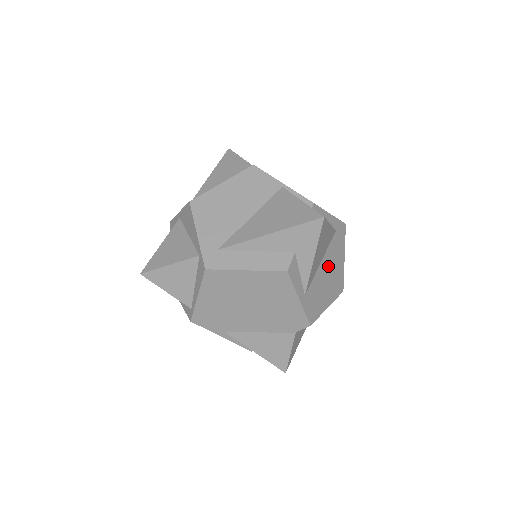
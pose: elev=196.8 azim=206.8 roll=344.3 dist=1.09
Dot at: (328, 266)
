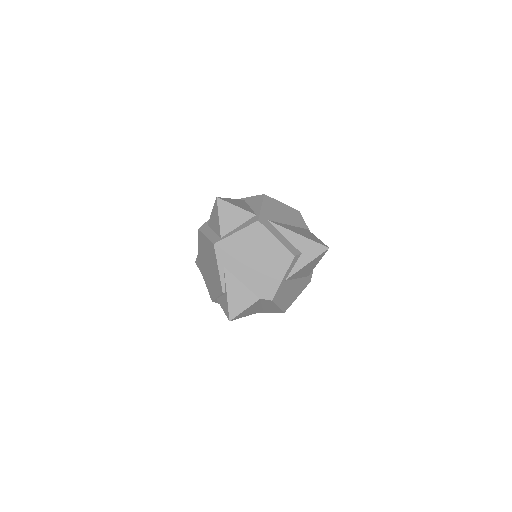
Dot at: (295, 286)
